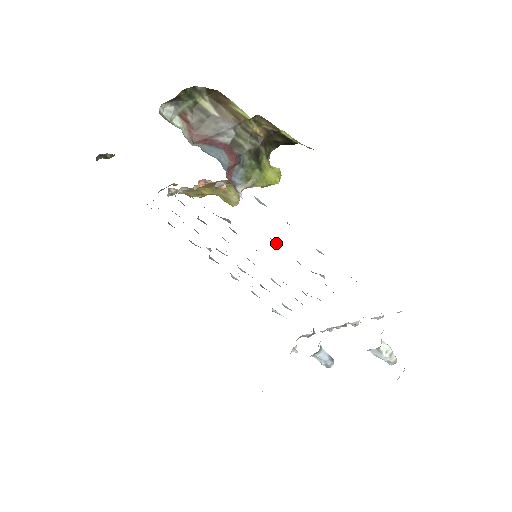
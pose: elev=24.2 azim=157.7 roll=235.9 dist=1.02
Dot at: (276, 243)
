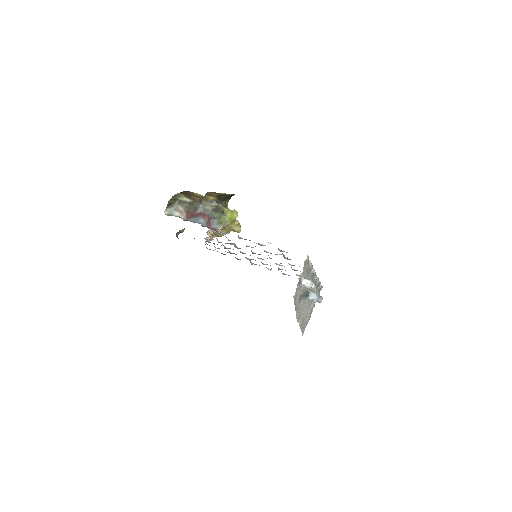
Dot at: (252, 247)
